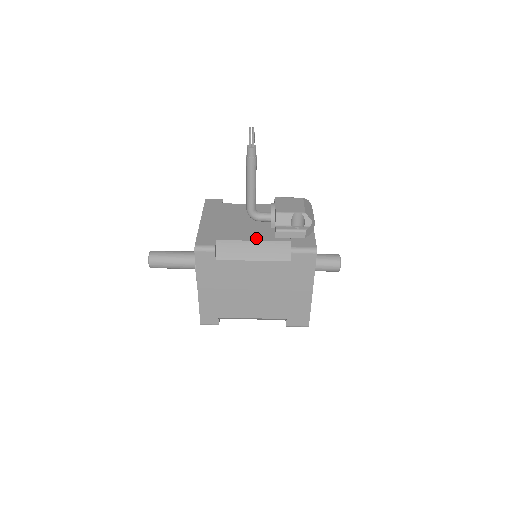
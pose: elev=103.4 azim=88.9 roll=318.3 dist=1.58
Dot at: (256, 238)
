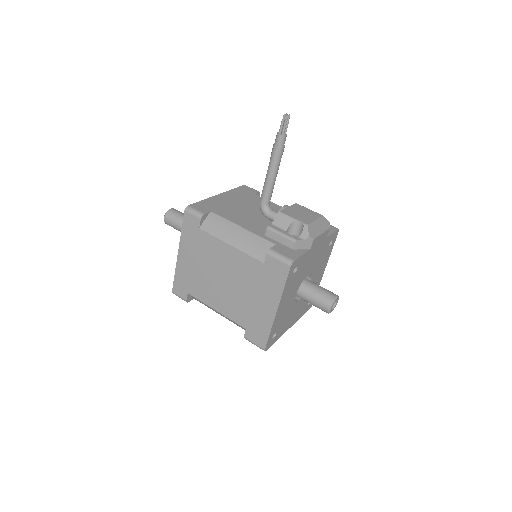
Dot at: (247, 227)
